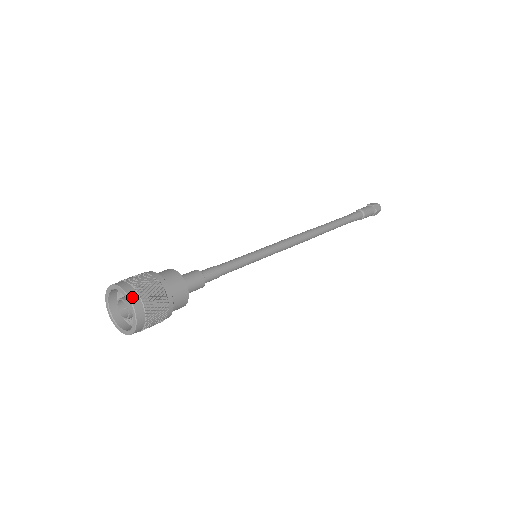
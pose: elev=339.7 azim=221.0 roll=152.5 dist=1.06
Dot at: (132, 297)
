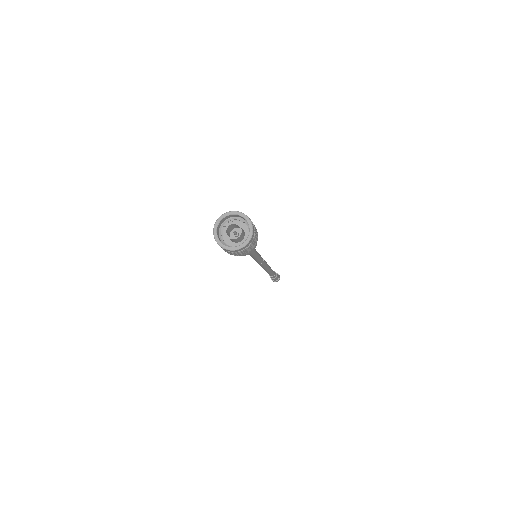
Dot at: (253, 225)
